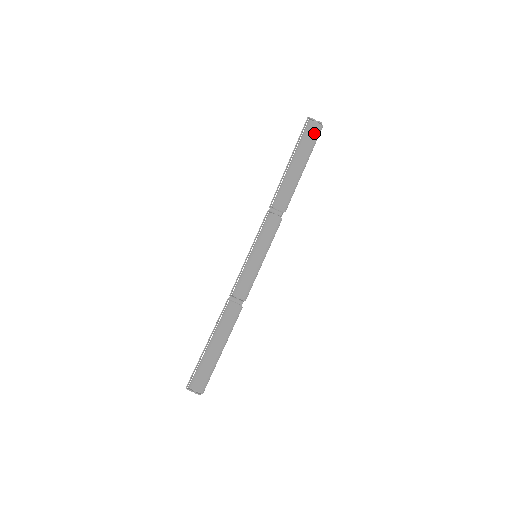
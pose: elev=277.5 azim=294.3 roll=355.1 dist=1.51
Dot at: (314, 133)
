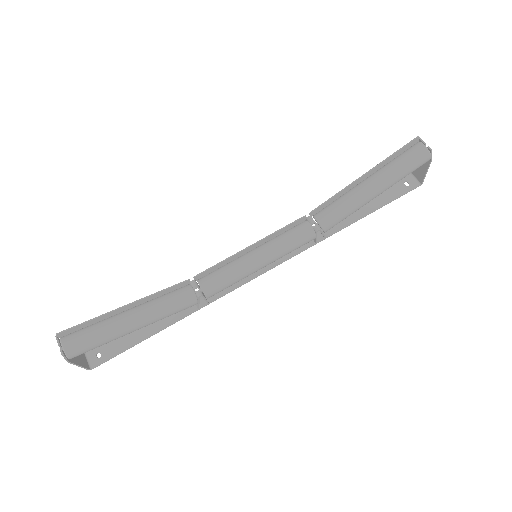
Dot at: (415, 156)
